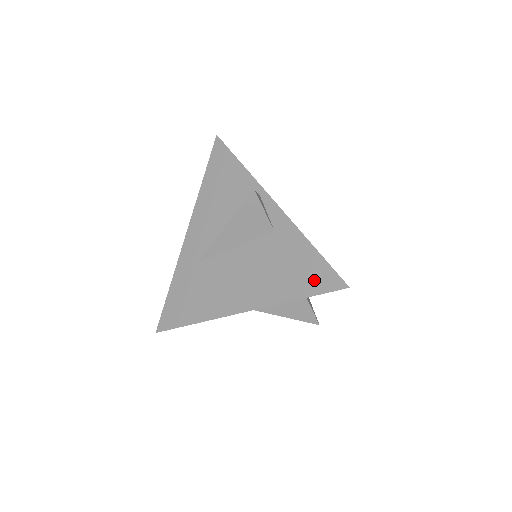
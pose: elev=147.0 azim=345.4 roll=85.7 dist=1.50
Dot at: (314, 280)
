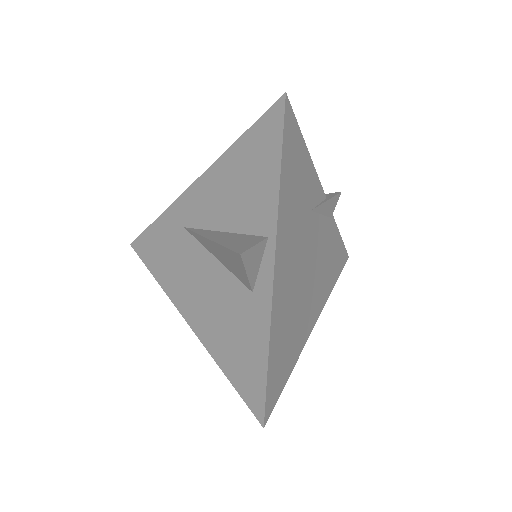
Dot at: (246, 381)
